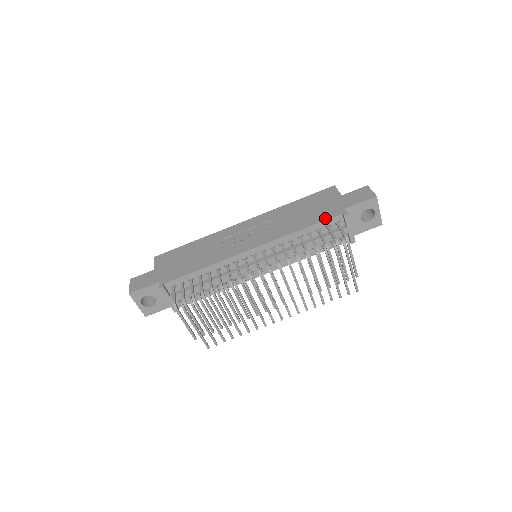
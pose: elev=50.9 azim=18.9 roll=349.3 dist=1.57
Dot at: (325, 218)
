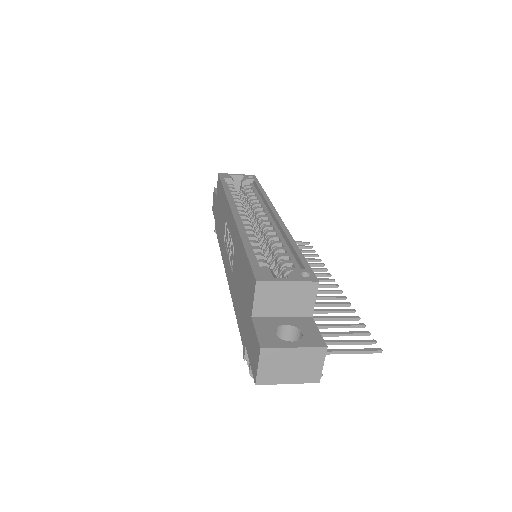
Dot at: (239, 329)
